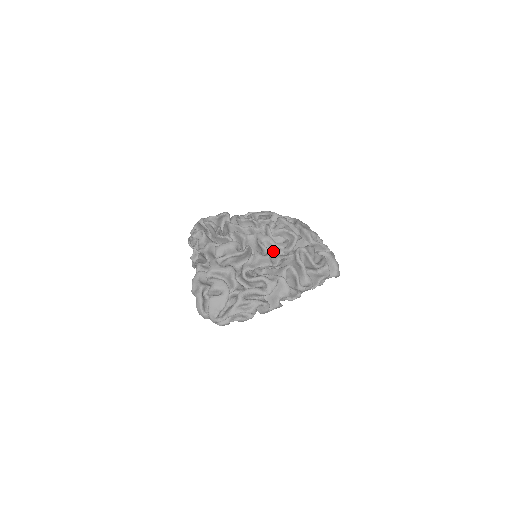
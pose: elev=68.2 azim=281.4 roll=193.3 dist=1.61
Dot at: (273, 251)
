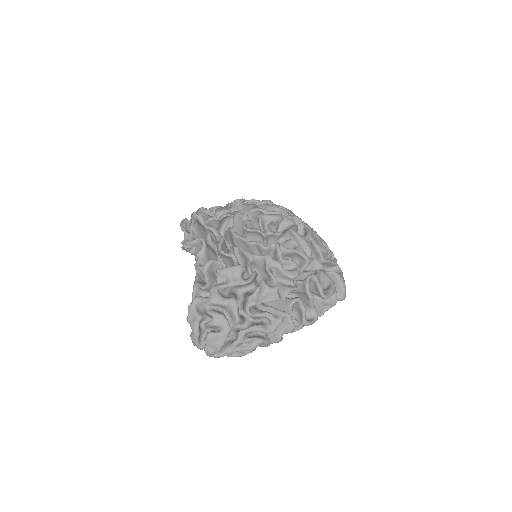
Dot at: (281, 278)
